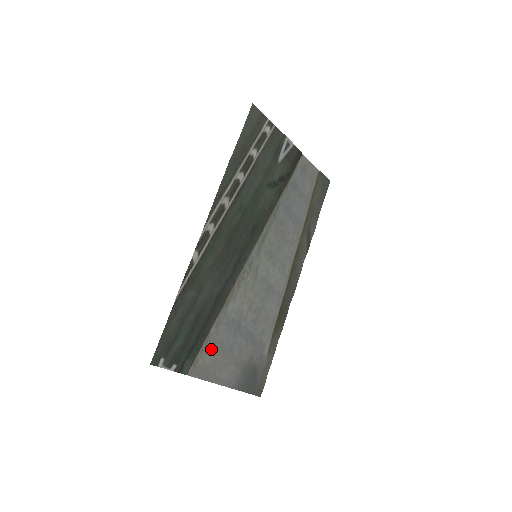
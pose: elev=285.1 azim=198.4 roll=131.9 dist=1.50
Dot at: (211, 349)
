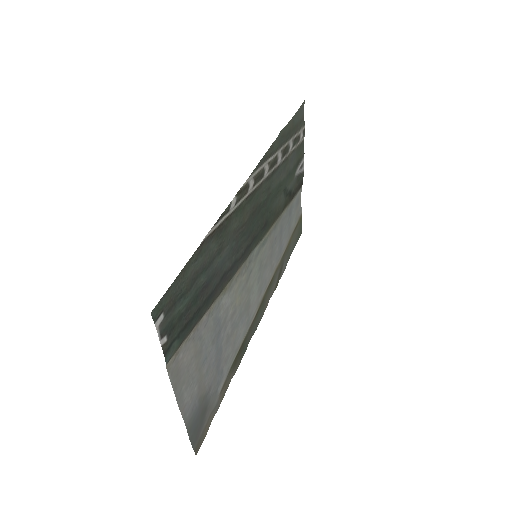
Dot at: (194, 344)
